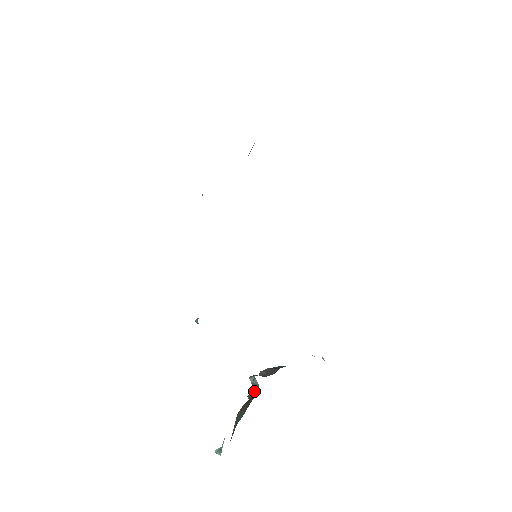
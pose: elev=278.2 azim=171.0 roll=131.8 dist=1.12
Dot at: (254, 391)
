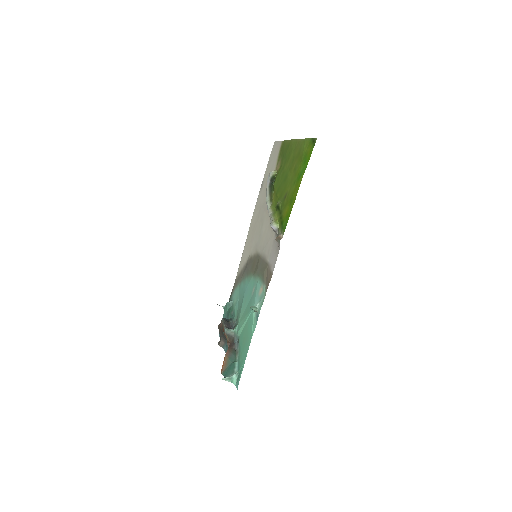
Dot at: (231, 340)
